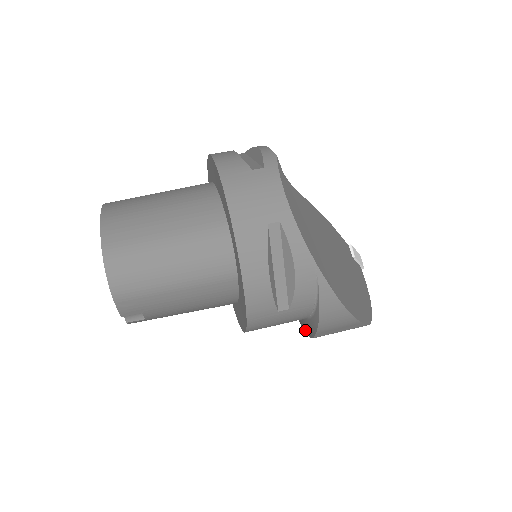
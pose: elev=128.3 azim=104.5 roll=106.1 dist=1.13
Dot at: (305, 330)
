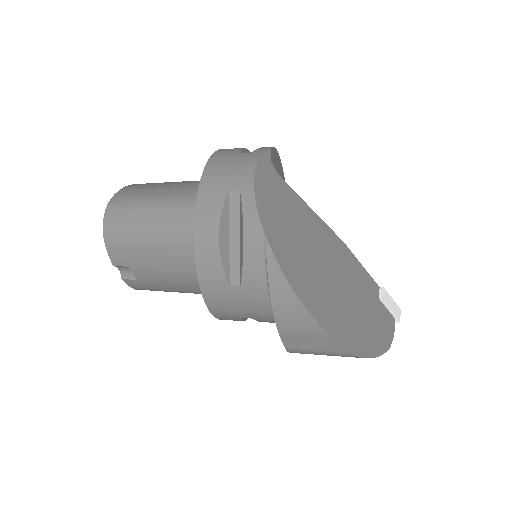
Dot at: occluded
